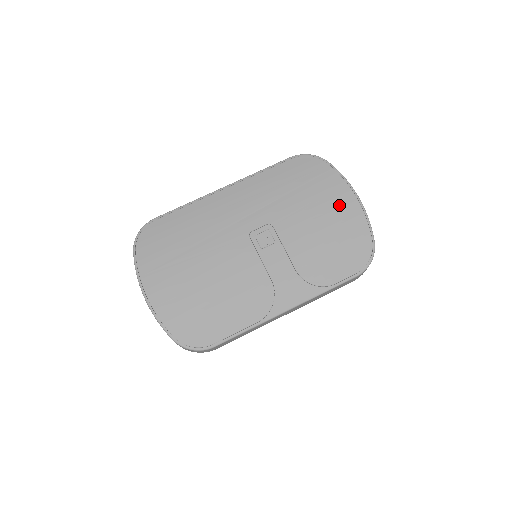
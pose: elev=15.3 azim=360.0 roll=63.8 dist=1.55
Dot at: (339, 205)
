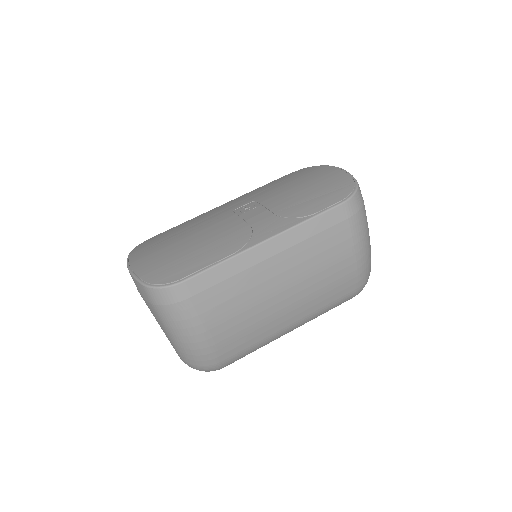
Dot at: (318, 175)
